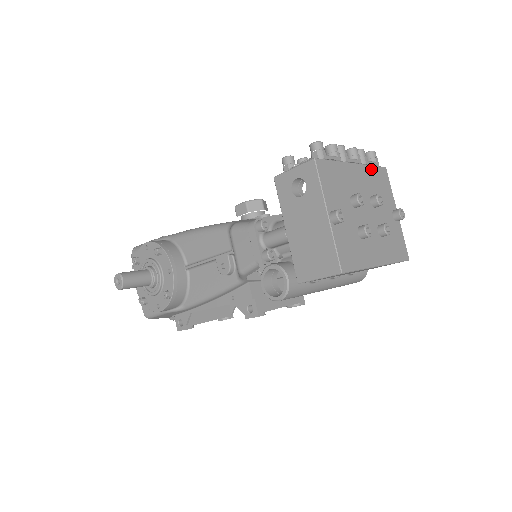
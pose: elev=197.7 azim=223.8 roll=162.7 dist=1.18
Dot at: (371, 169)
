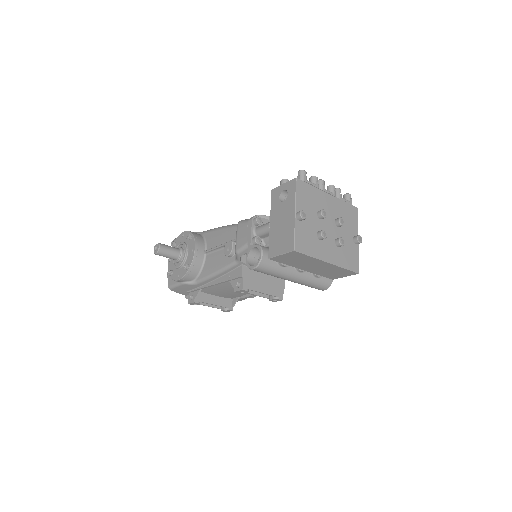
Dot at: (343, 203)
